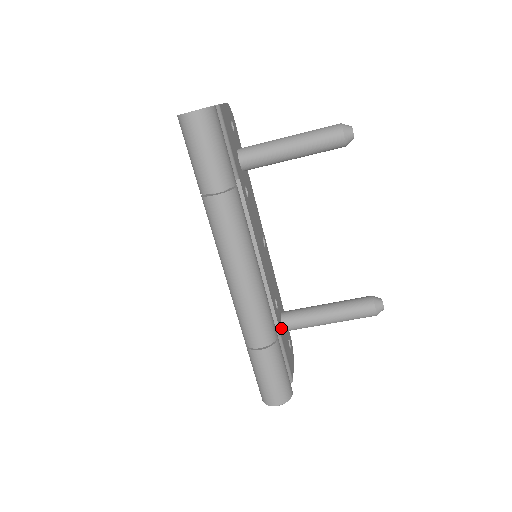
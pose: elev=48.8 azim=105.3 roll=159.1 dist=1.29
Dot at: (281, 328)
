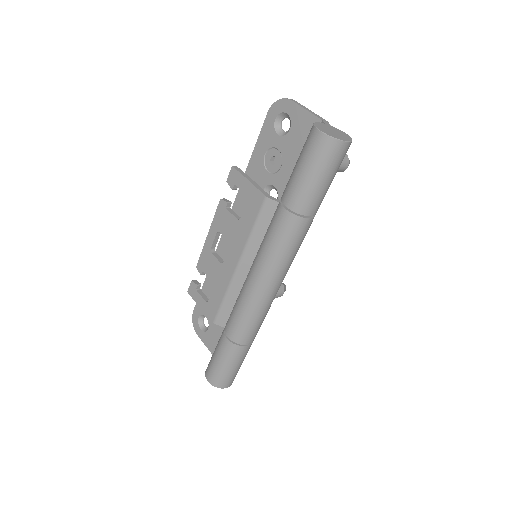
Dot at: occluded
